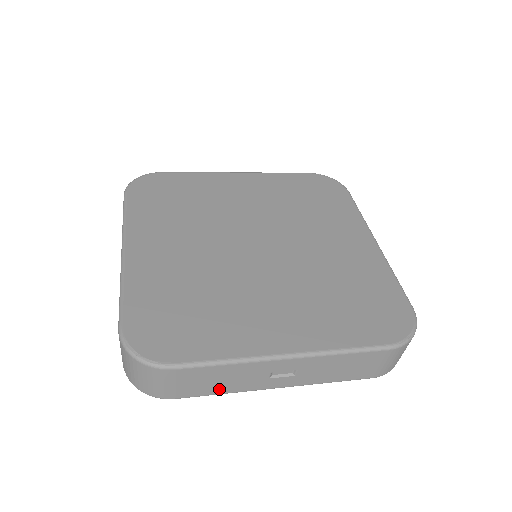
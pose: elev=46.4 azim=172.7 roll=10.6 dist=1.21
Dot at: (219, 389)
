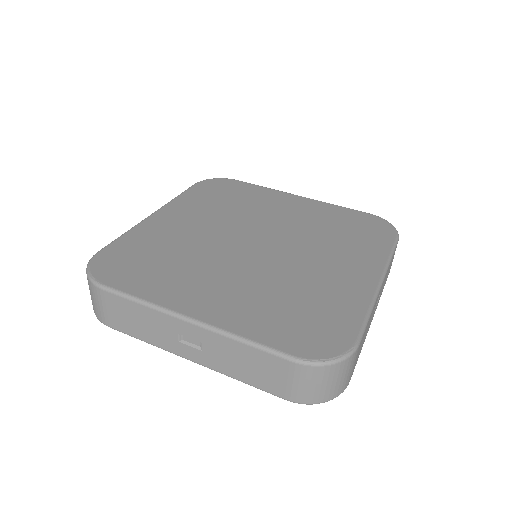
Dot at: (140, 333)
